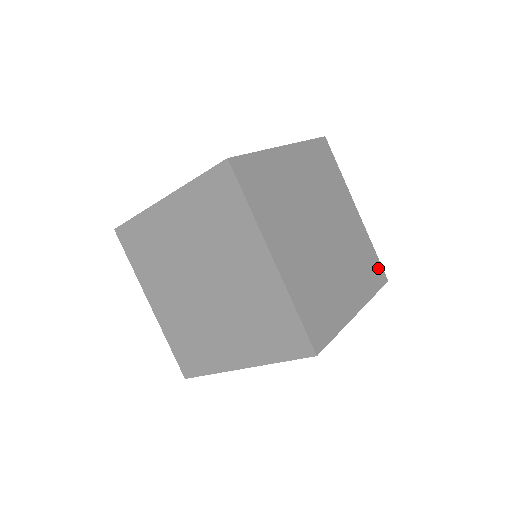
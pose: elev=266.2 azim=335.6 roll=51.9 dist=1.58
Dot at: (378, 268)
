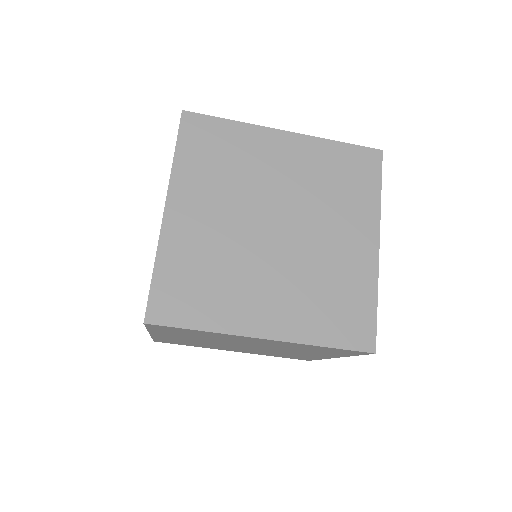
Dot at: occluded
